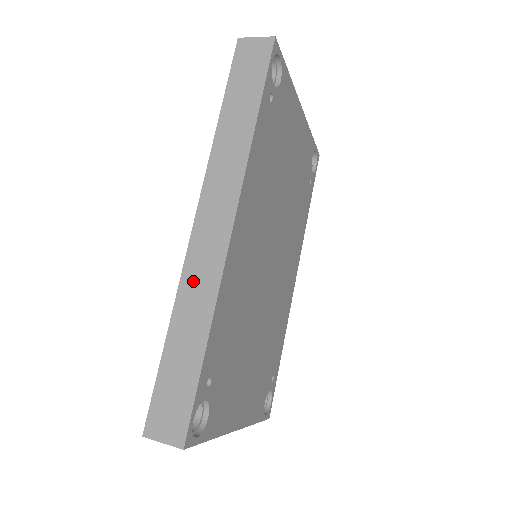
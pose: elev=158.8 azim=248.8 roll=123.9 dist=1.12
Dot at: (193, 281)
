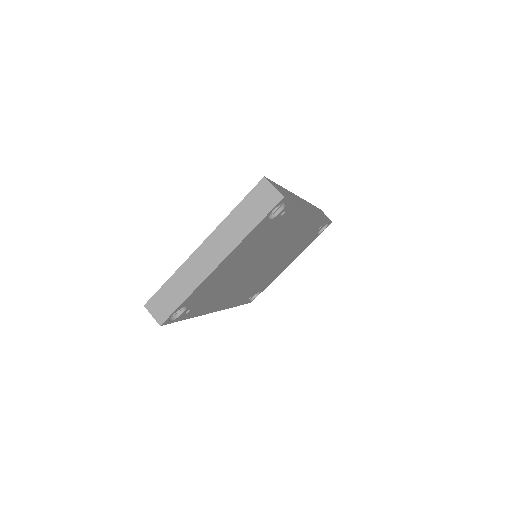
Dot at: occluded
